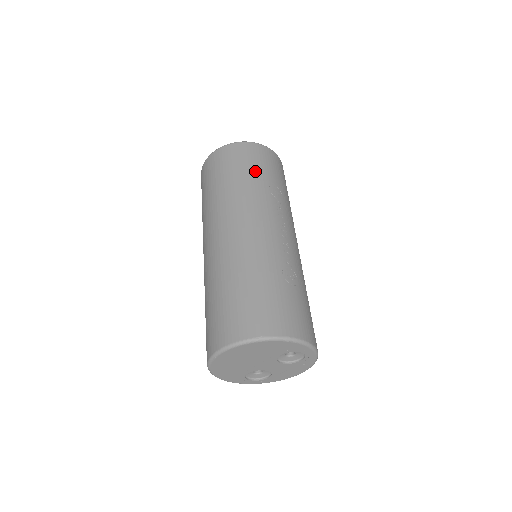
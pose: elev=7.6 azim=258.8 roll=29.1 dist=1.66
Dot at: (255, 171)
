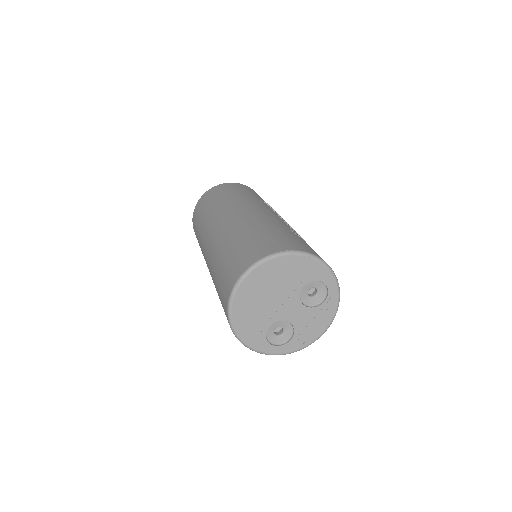
Dot at: (246, 192)
